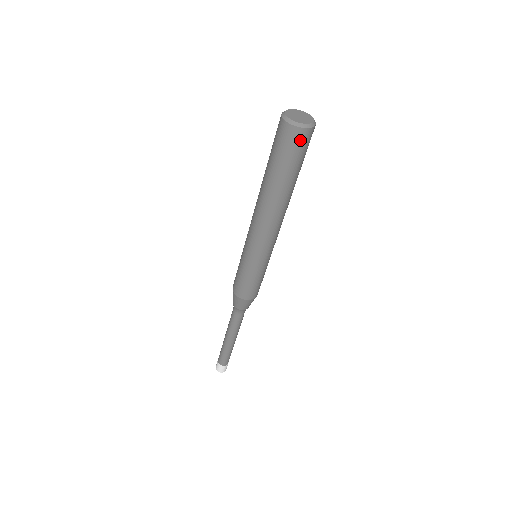
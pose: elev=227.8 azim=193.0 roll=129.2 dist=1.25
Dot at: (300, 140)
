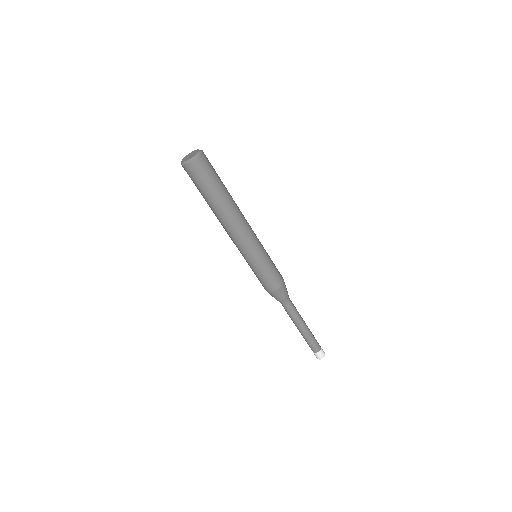
Dot at: (189, 172)
